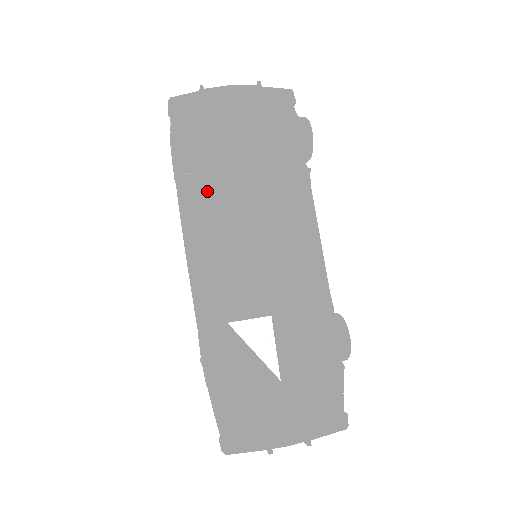
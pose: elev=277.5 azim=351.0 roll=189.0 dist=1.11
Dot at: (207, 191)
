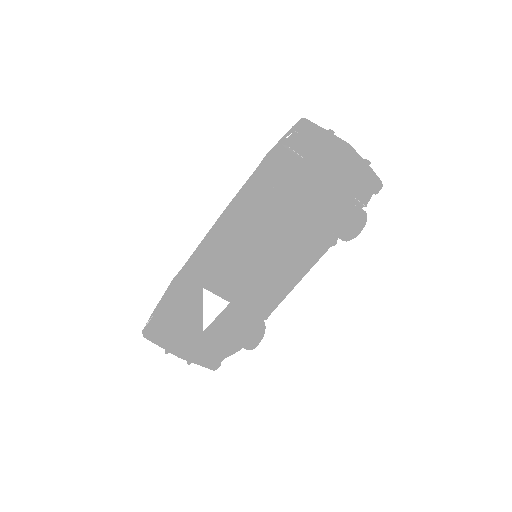
Dot at: (264, 211)
